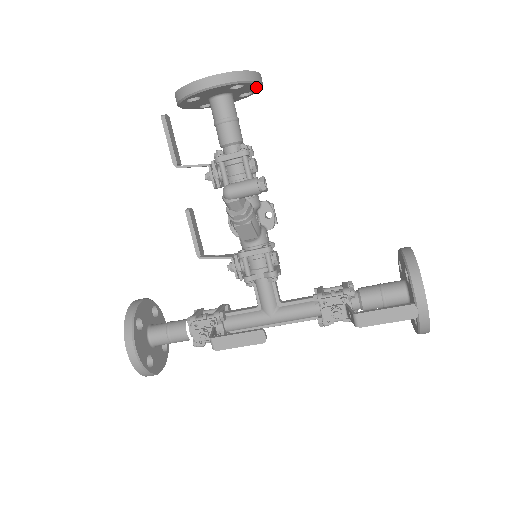
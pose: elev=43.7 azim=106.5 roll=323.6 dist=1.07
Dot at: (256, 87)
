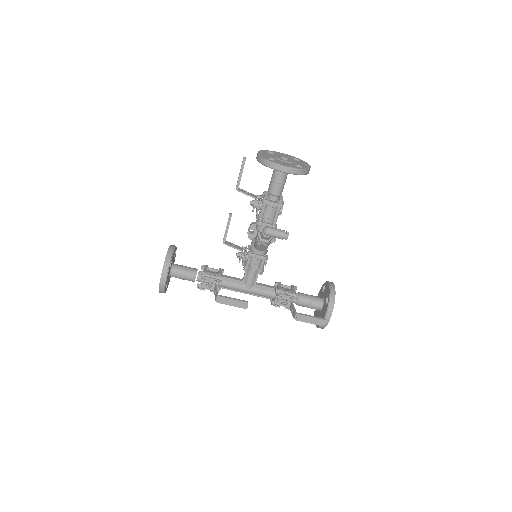
Dot at: occluded
